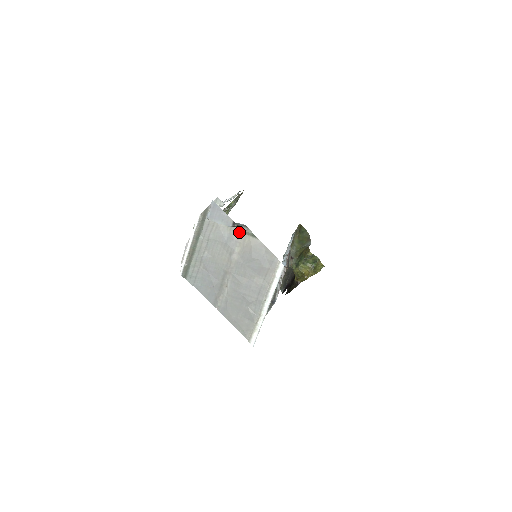
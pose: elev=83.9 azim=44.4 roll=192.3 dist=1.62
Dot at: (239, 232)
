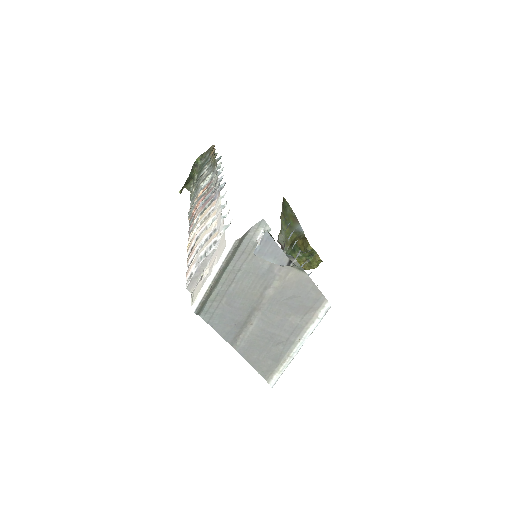
Dot at: occluded
